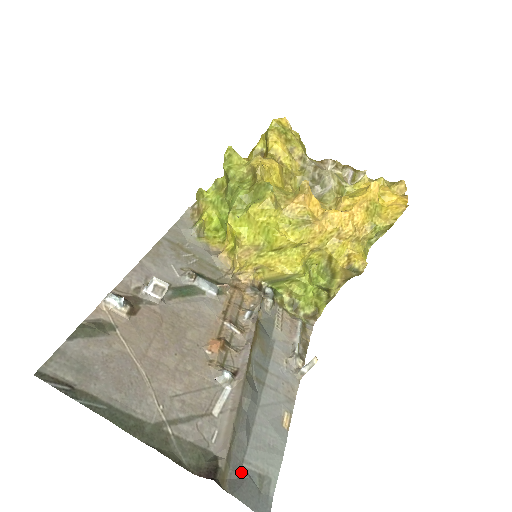
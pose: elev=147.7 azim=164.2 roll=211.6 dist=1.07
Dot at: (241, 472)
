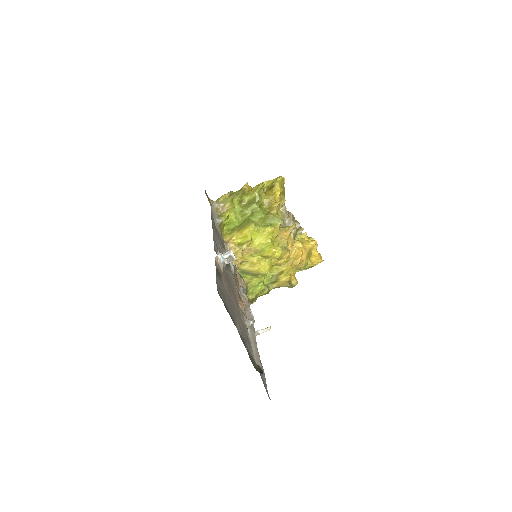
Dot at: occluded
